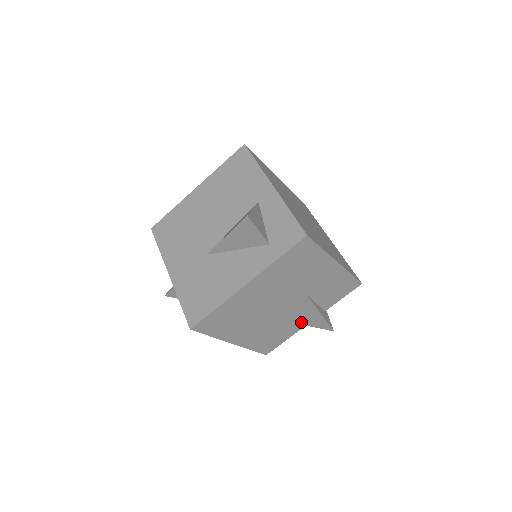
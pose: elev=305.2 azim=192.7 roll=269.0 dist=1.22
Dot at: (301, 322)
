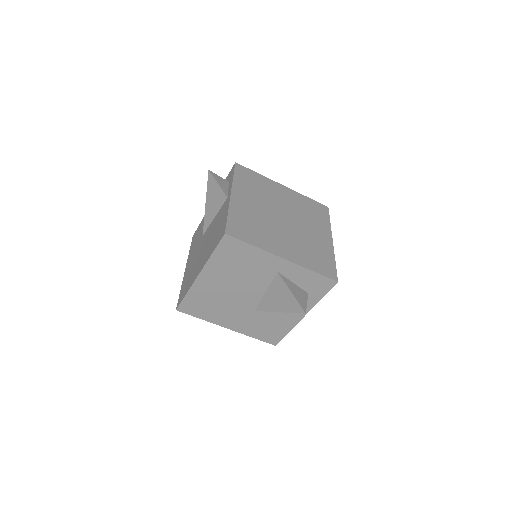
Dot at: occluded
